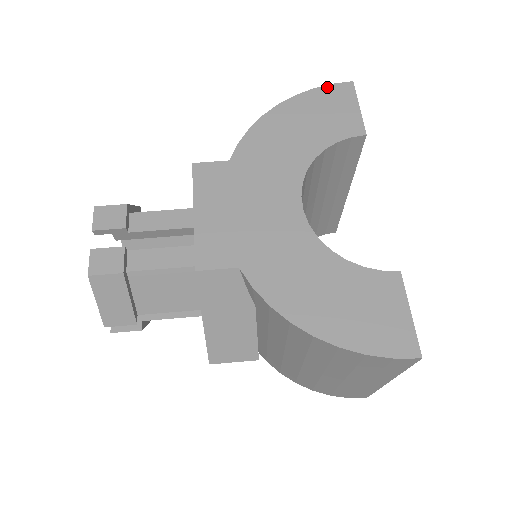
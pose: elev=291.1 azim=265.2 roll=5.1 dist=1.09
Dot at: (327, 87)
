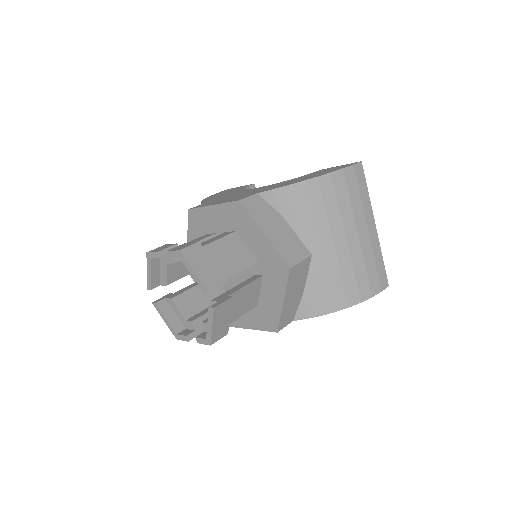
Dot at: occluded
